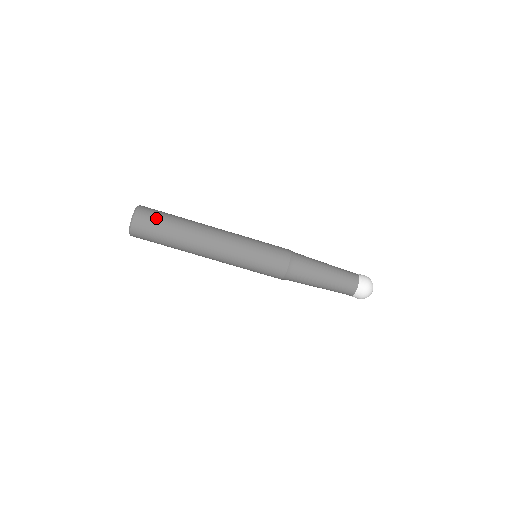
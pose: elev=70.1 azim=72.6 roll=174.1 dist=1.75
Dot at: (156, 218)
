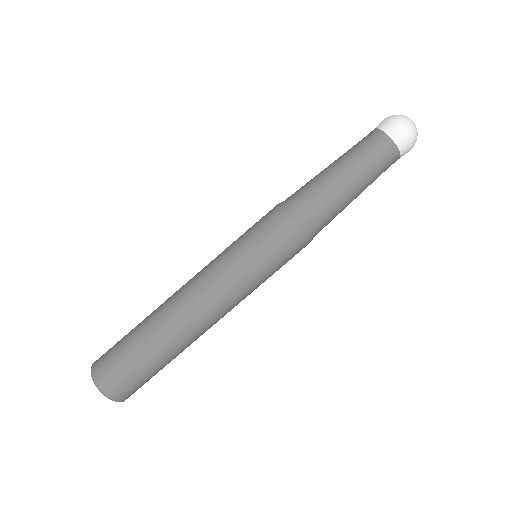
Dot at: occluded
